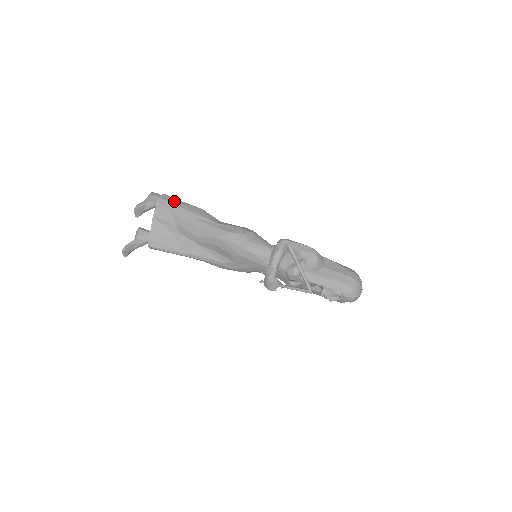
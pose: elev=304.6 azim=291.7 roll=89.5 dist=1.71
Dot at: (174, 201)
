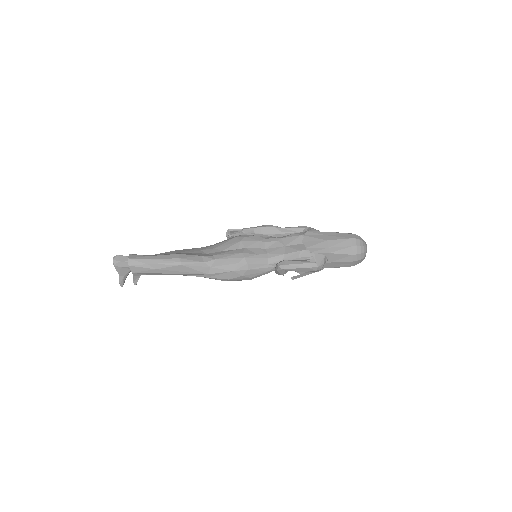
Dot at: (149, 271)
